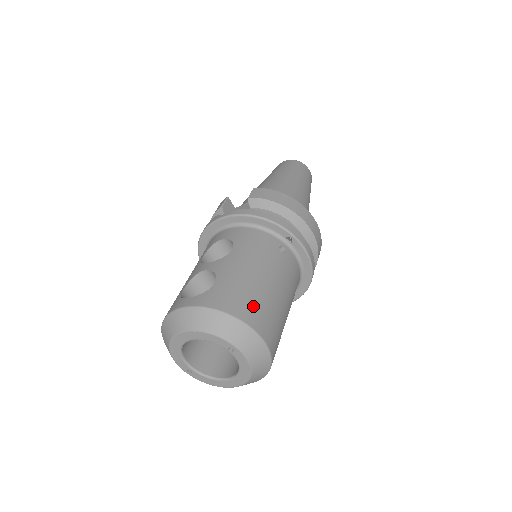
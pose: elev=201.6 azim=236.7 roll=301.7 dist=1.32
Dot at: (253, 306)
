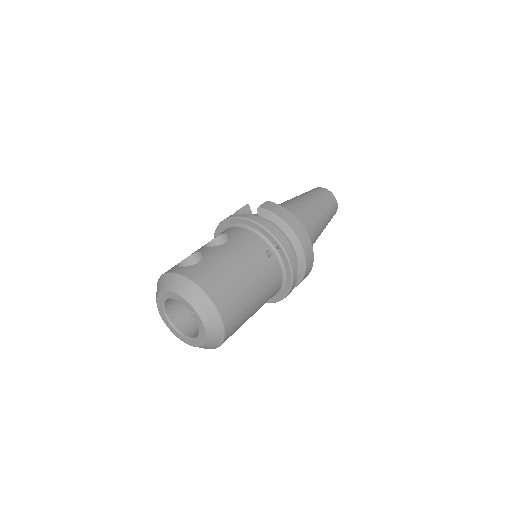
Dot at: (220, 286)
